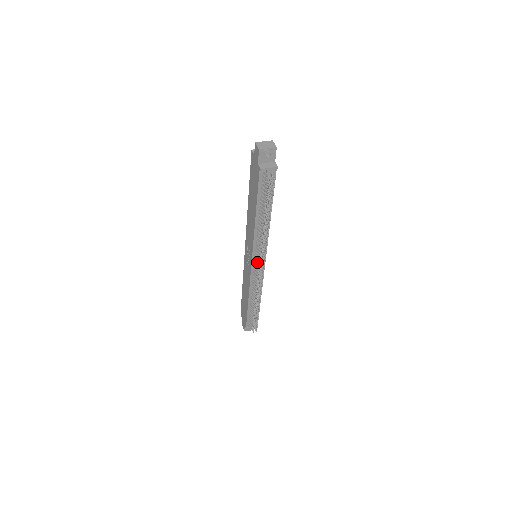
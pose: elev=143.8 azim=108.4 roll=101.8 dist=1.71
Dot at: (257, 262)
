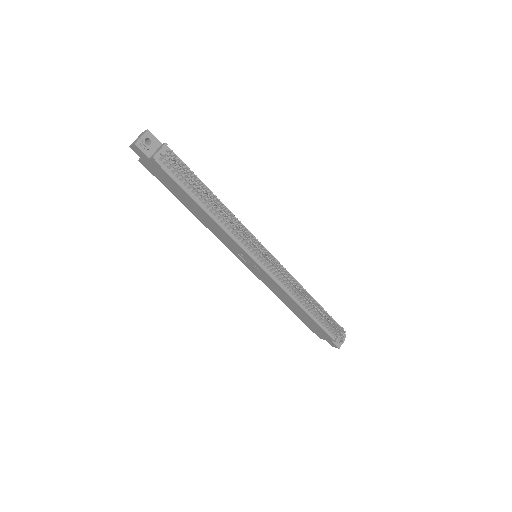
Dot at: (259, 256)
